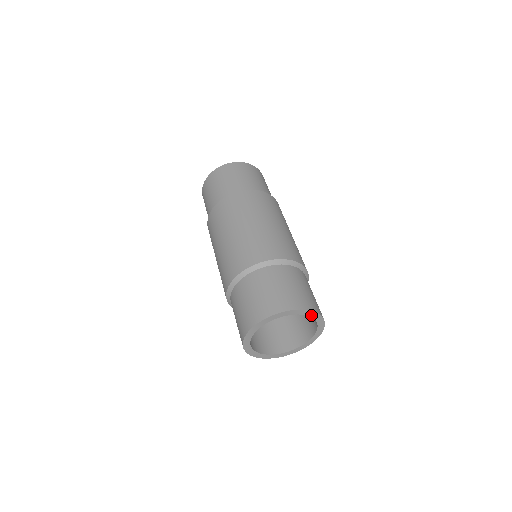
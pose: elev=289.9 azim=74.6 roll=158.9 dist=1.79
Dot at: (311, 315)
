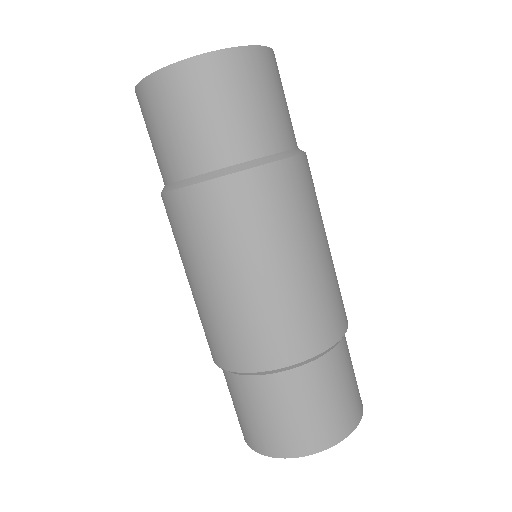
Dot at: occluded
